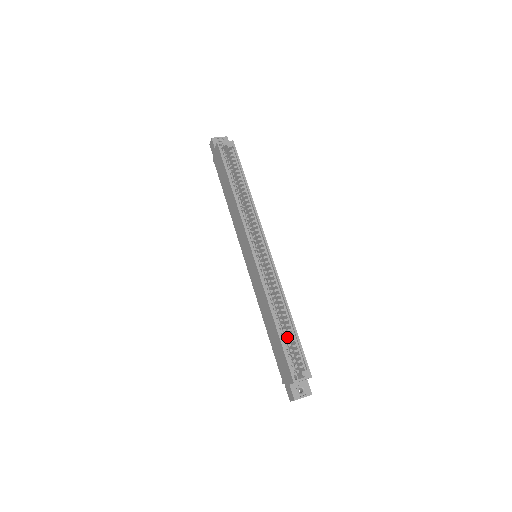
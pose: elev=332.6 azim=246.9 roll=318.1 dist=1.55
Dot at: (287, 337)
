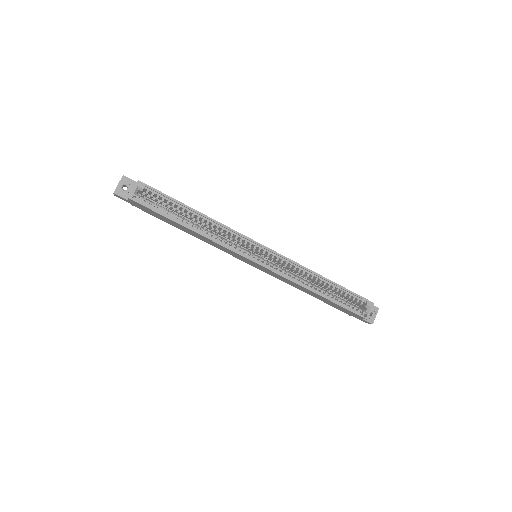
Dot at: (334, 292)
